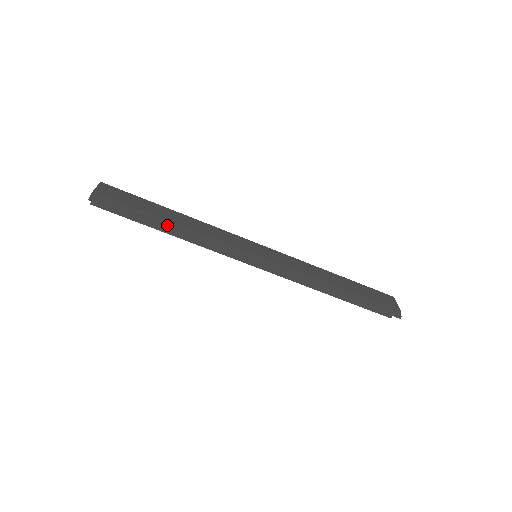
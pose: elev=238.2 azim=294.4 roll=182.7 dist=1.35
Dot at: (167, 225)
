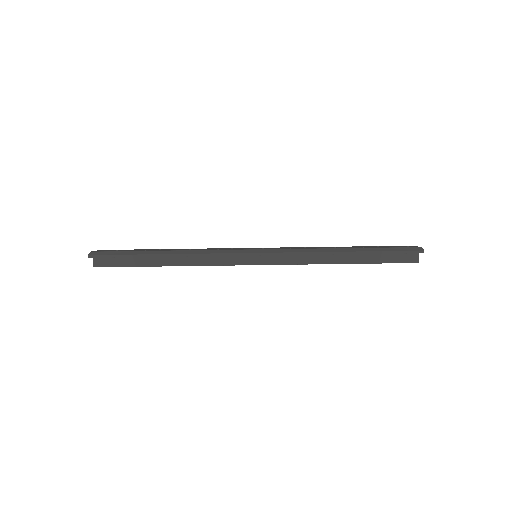
Dot at: (161, 253)
